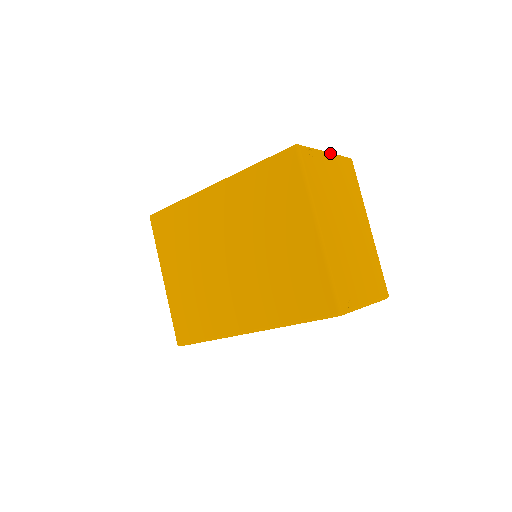
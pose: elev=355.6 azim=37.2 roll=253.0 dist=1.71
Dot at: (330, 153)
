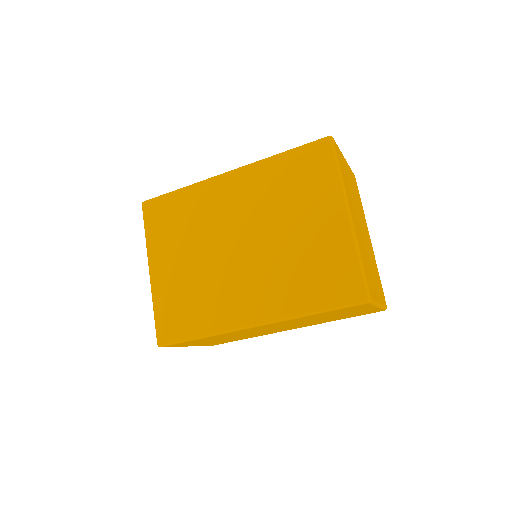
Dot at: occluded
